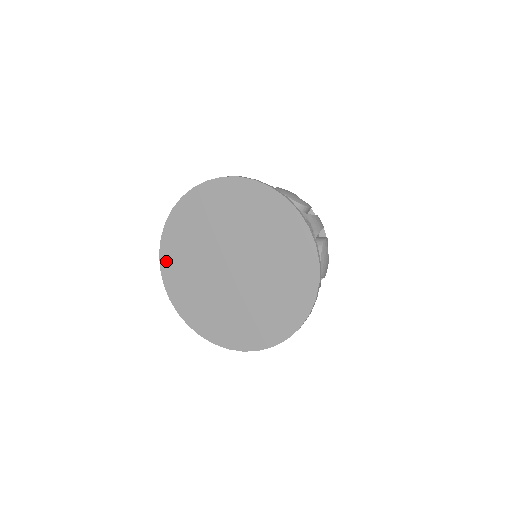
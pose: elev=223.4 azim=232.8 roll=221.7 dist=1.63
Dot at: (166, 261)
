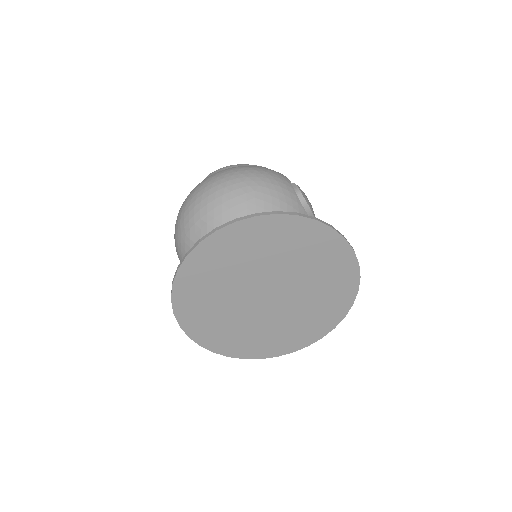
Dot at: (192, 266)
